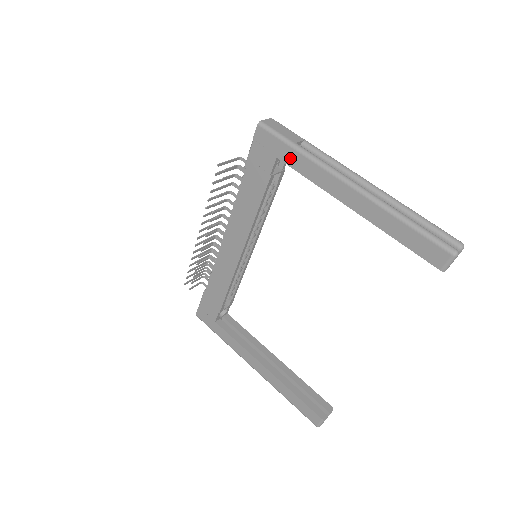
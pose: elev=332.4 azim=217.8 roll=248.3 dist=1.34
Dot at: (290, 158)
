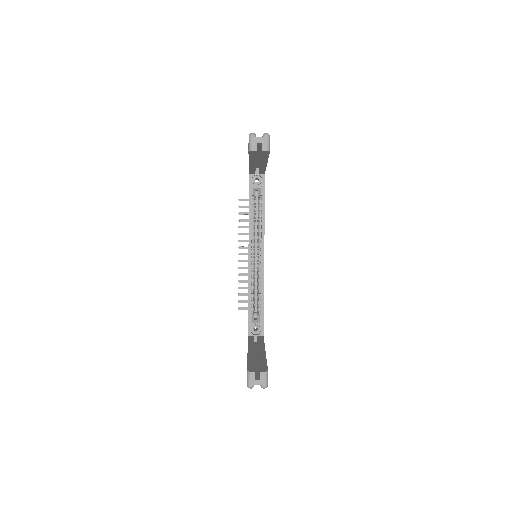
Dot at: occluded
